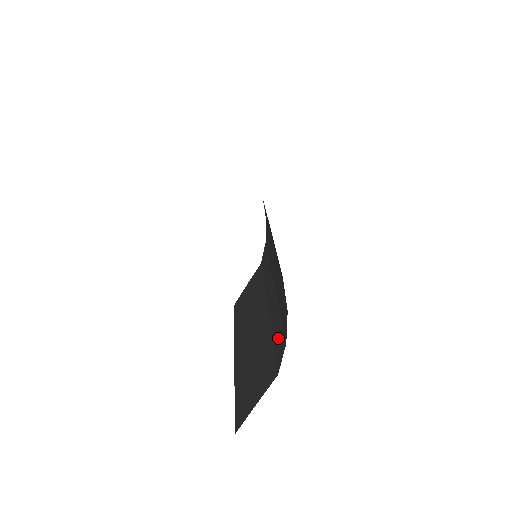
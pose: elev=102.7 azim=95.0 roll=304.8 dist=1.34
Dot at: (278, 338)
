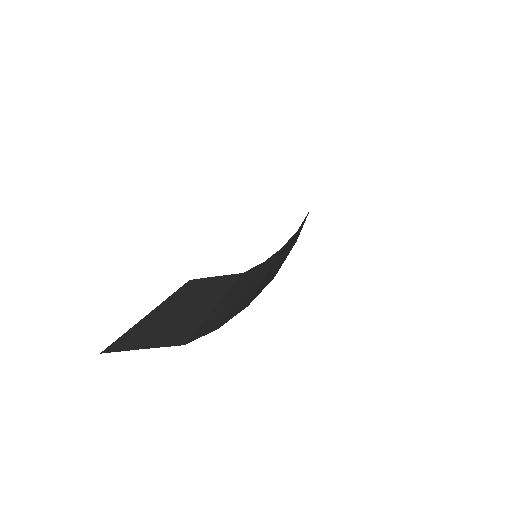
Dot at: (212, 322)
